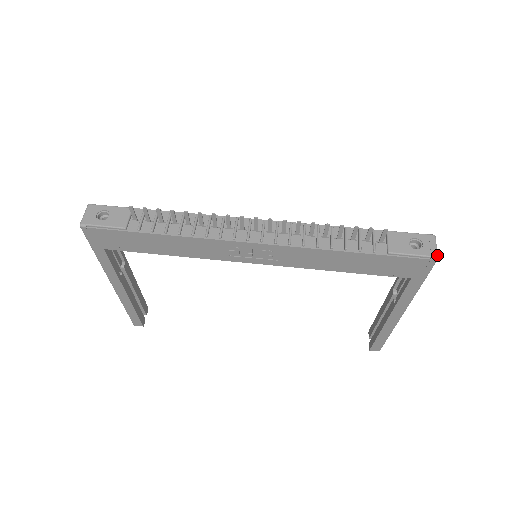
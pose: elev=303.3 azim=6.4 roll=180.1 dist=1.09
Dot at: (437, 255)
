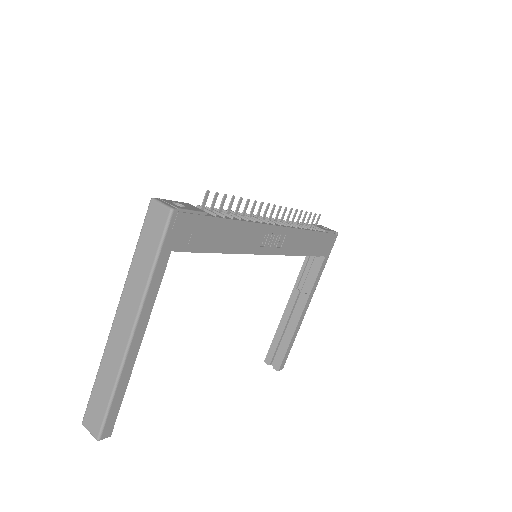
Dot at: (336, 232)
